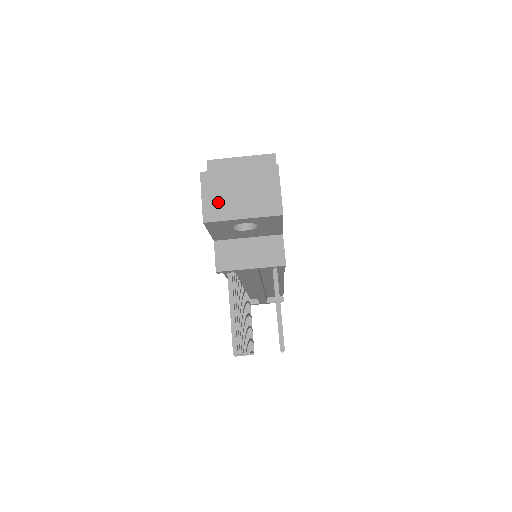
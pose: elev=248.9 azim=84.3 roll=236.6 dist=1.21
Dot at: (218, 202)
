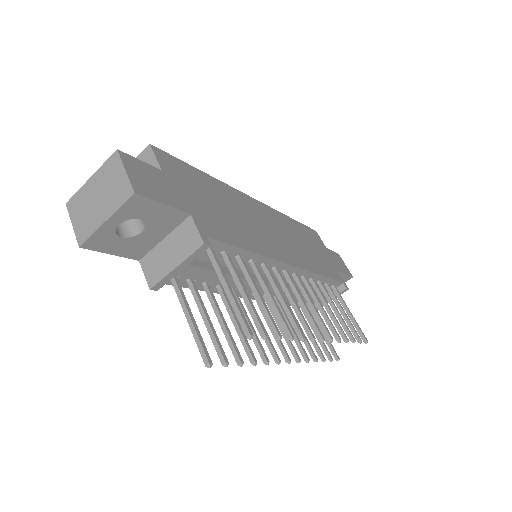
Dot at: (84, 220)
